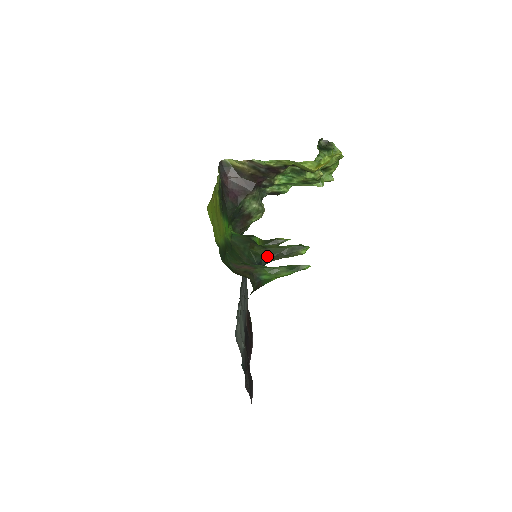
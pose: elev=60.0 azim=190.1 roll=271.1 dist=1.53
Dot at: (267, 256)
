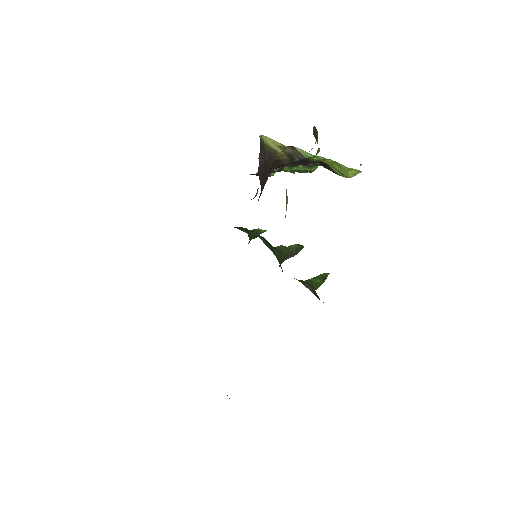
Dot at: (282, 260)
